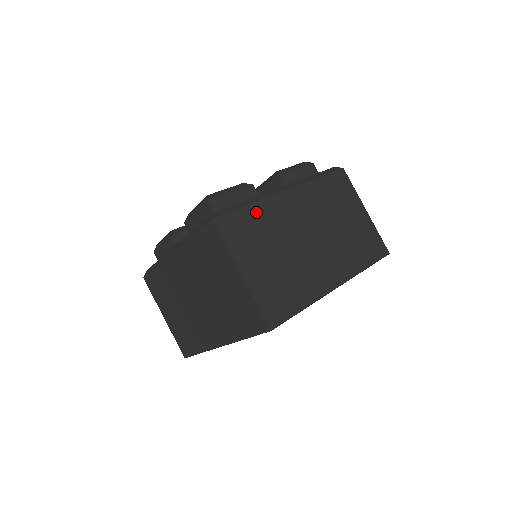
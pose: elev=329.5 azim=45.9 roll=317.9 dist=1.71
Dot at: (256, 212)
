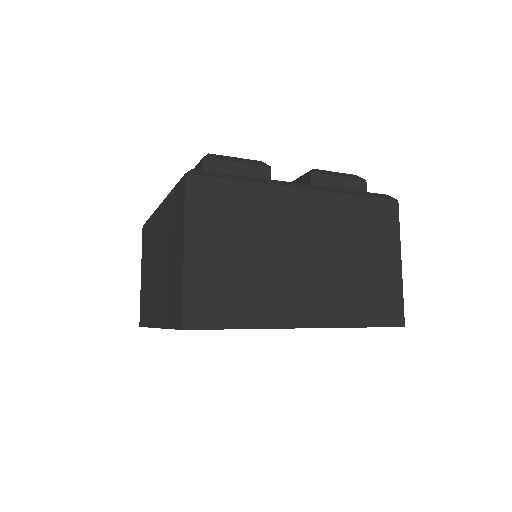
Dot at: (247, 193)
